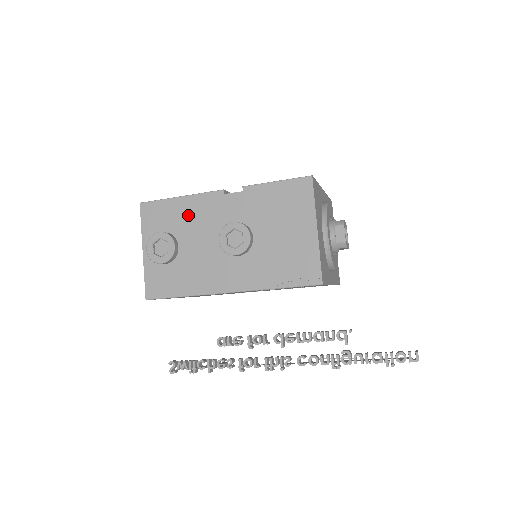
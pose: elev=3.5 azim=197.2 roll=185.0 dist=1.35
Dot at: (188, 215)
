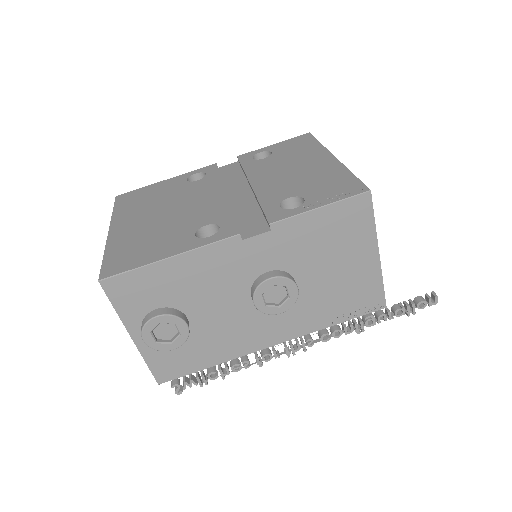
Dot at: (191, 279)
